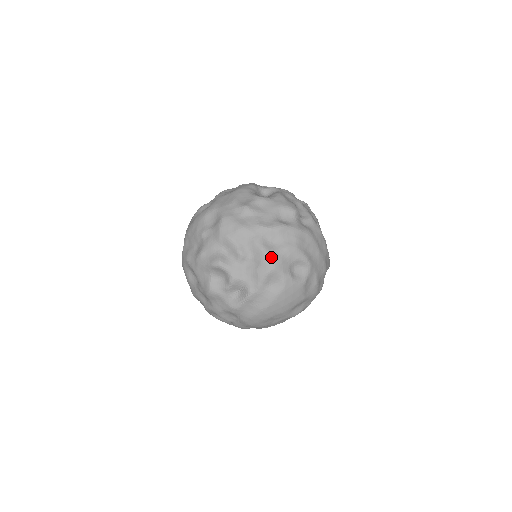
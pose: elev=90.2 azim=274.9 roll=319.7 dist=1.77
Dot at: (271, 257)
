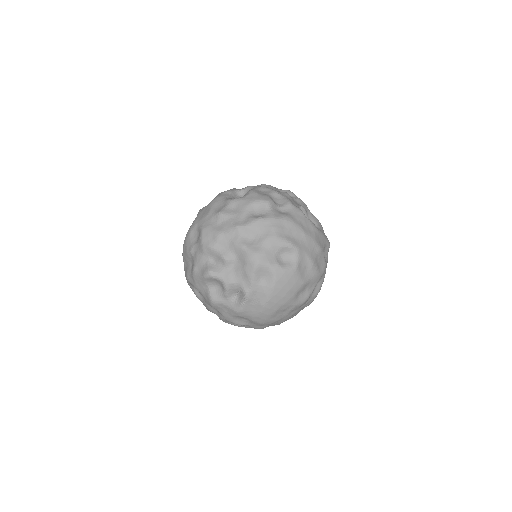
Dot at: (253, 253)
